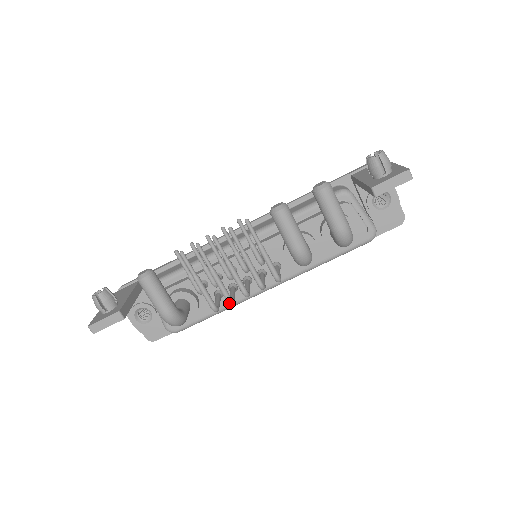
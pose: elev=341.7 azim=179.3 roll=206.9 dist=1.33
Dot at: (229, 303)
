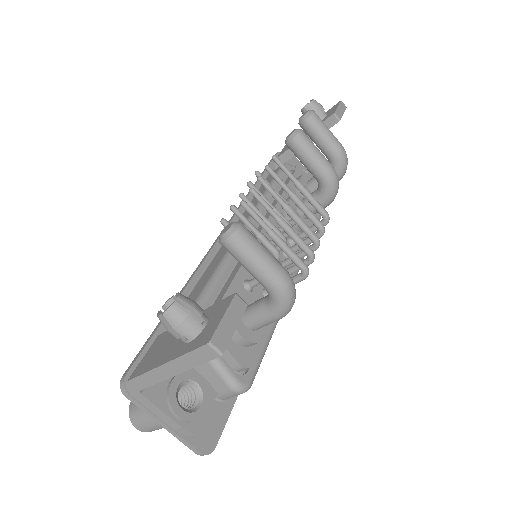
Dot at: (313, 256)
